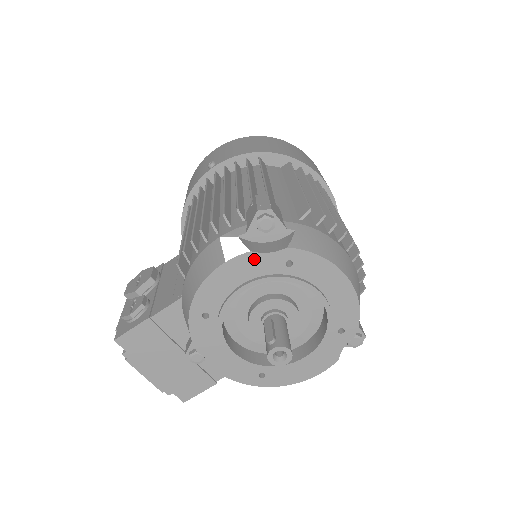
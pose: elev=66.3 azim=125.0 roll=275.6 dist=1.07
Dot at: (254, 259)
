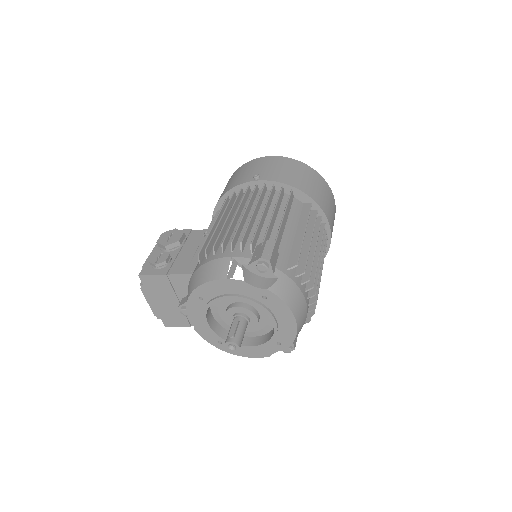
Dot at: (244, 285)
